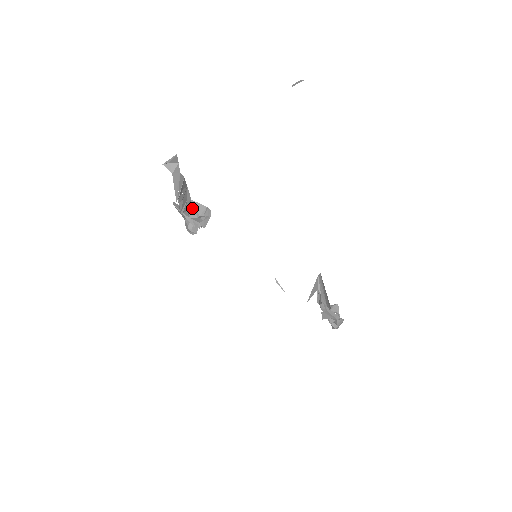
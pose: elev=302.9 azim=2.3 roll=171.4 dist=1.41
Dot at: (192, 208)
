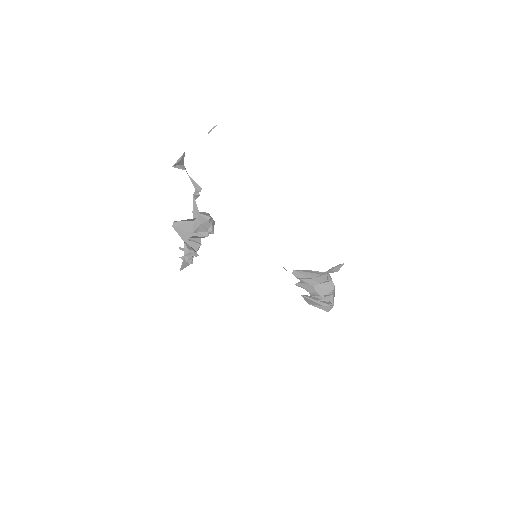
Dot at: (198, 216)
